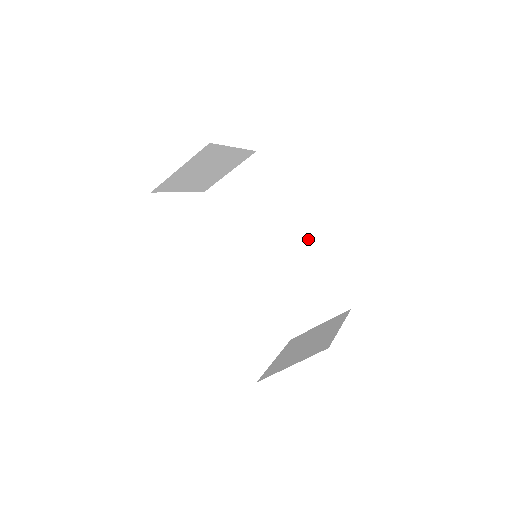
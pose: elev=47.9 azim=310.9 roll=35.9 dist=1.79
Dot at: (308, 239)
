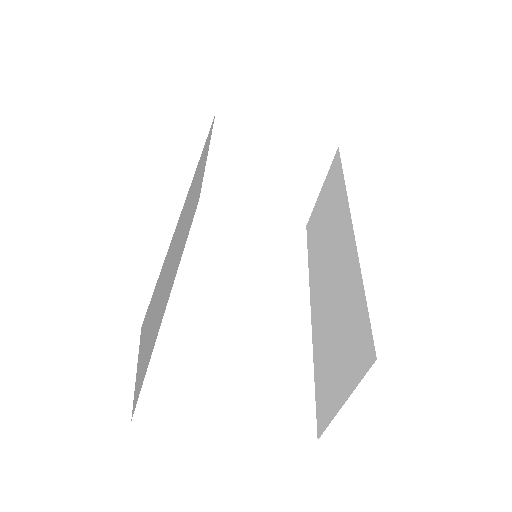
Dot at: (354, 238)
